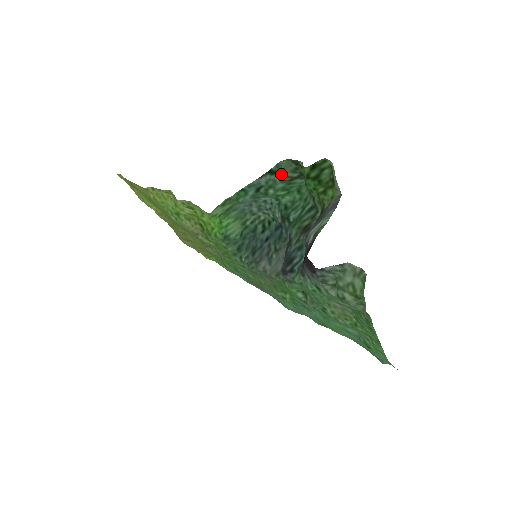
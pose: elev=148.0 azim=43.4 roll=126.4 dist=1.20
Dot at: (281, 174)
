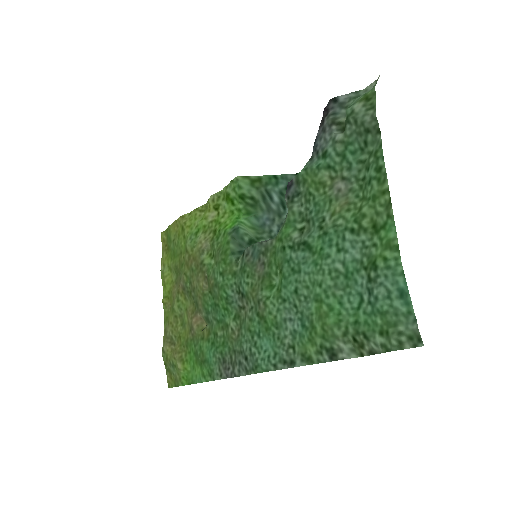
Dot at: occluded
